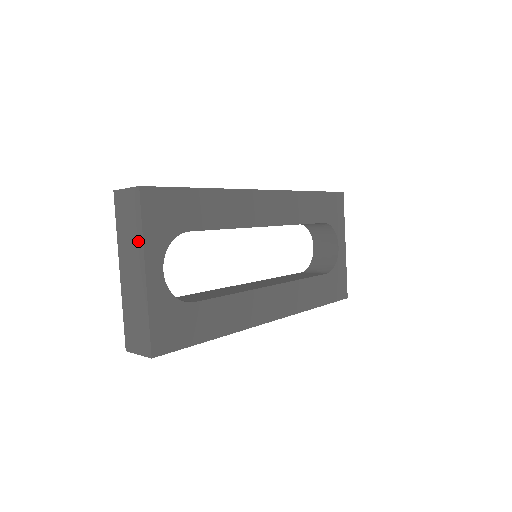
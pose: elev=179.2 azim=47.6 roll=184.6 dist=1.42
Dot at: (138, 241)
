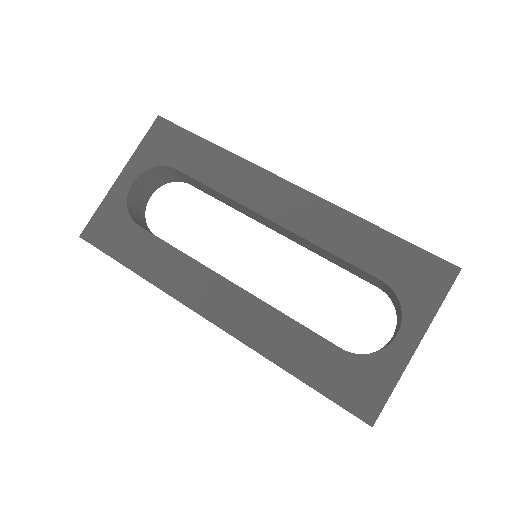
Dot at: occluded
